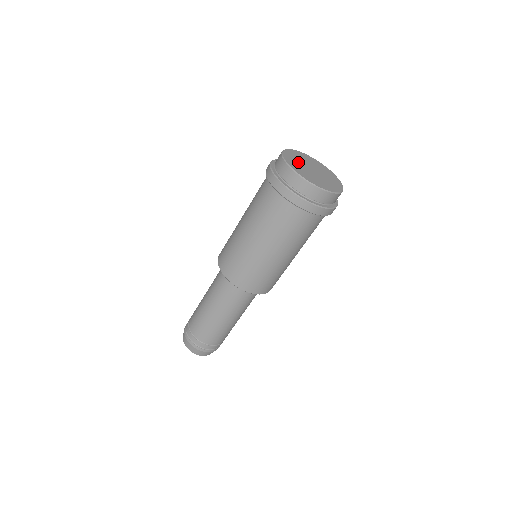
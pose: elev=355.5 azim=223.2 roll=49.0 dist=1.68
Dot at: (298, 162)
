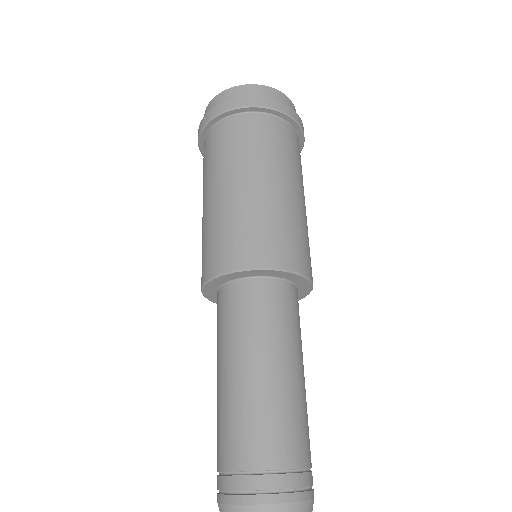
Dot at: occluded
